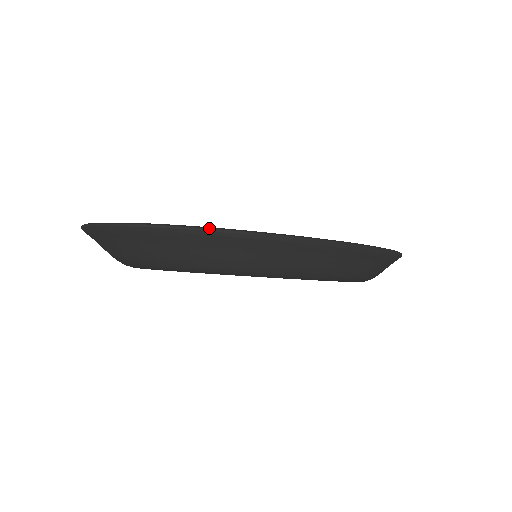
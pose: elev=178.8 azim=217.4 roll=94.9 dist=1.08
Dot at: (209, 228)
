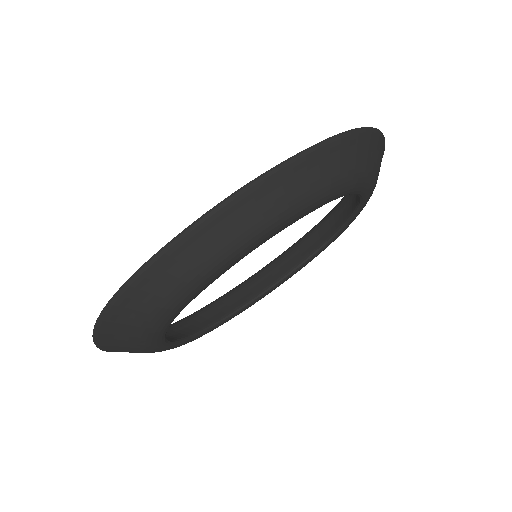
Dot at: (115, 293)
